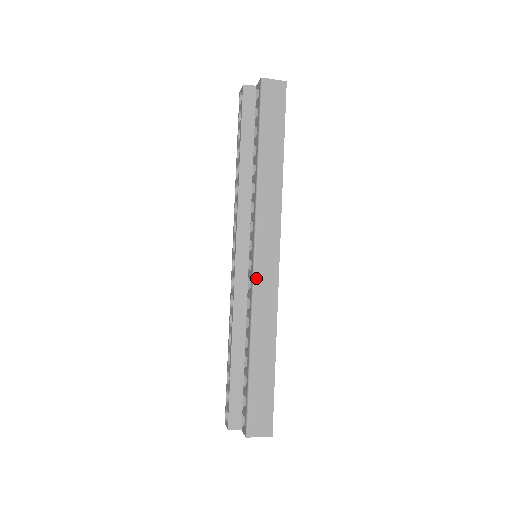
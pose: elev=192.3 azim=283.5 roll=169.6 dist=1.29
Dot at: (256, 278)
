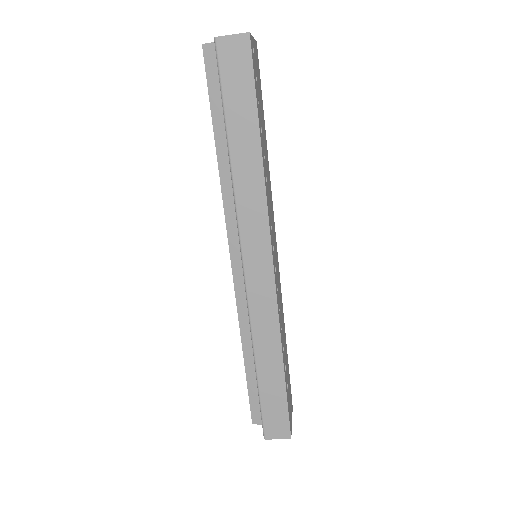
Dot at: (249, 291)
